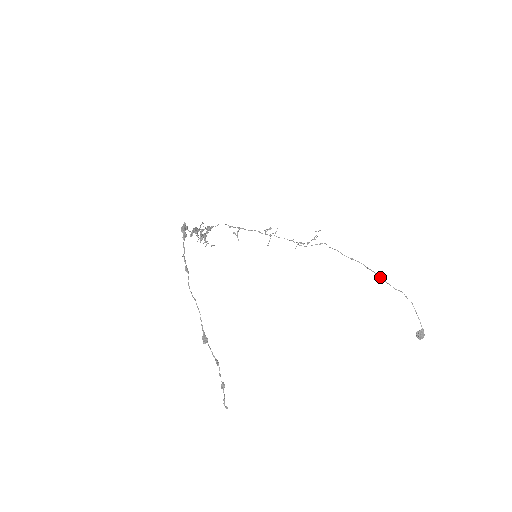
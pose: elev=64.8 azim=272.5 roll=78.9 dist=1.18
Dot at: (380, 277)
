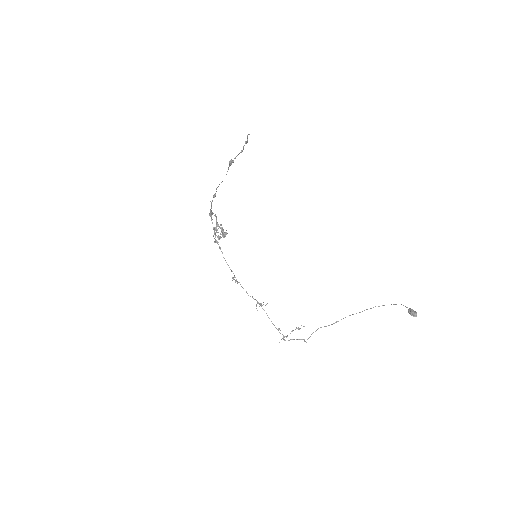
Dot at: occluded
